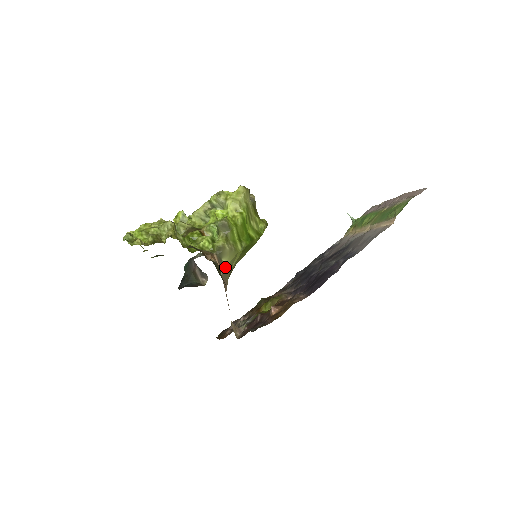
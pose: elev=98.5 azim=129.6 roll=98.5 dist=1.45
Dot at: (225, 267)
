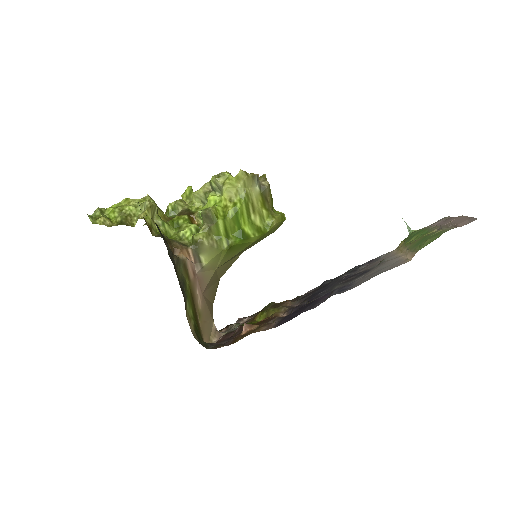
Dot at: (203, 265)
